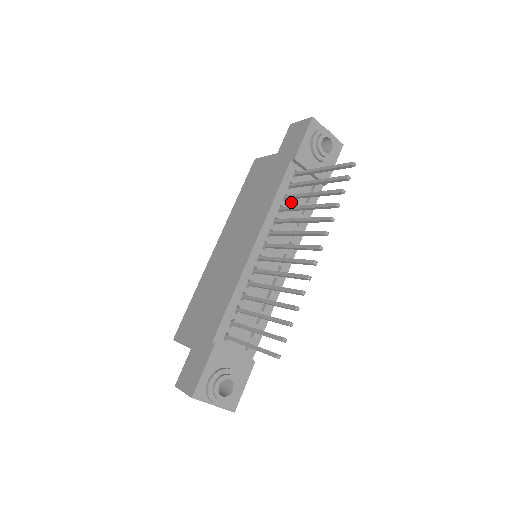
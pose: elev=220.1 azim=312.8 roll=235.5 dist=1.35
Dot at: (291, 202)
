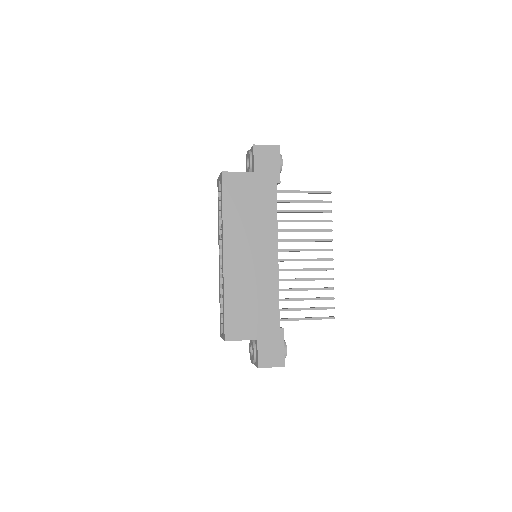
Dot at: occluded
